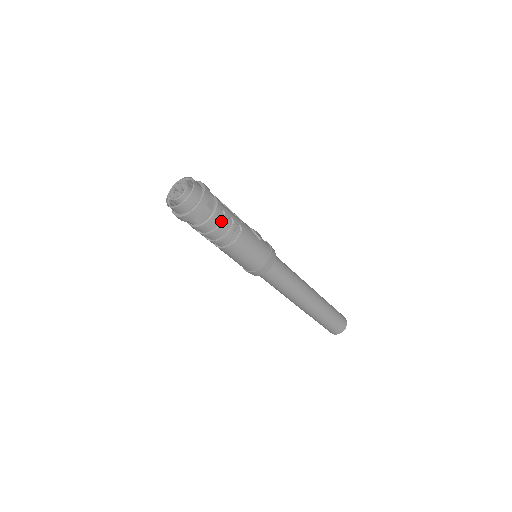
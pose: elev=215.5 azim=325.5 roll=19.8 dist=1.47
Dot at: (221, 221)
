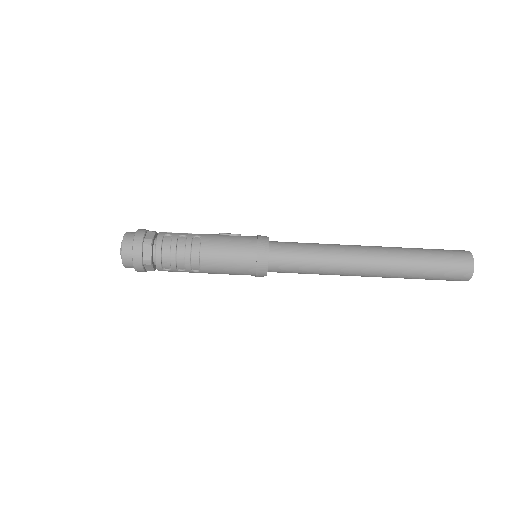
Dot at: (171, 243)
